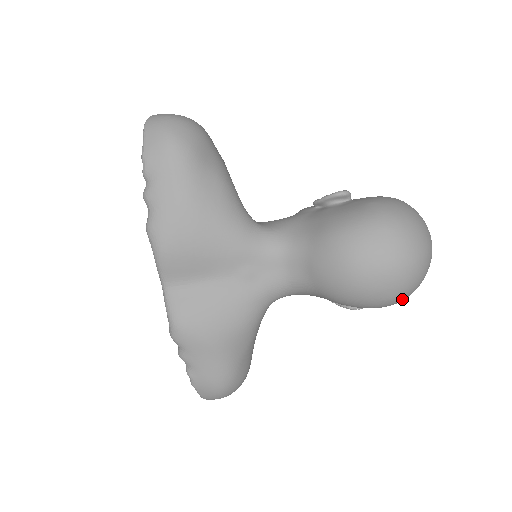
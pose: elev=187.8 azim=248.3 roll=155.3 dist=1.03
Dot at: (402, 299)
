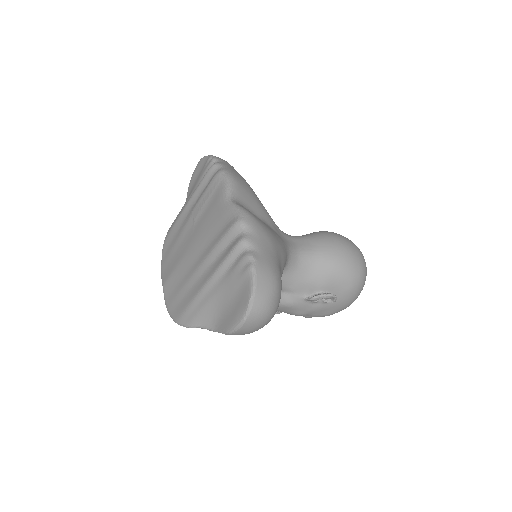
Dot at: (364, 278)
